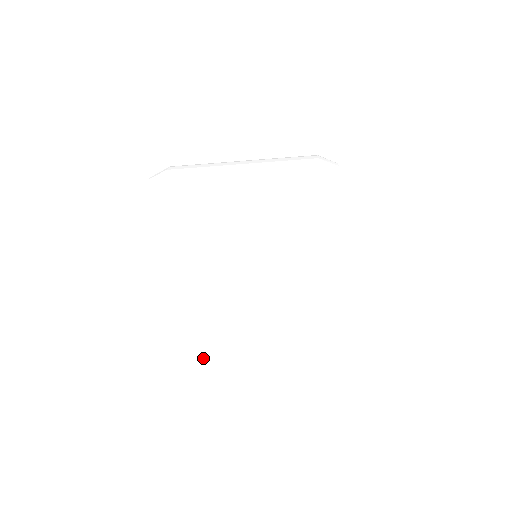
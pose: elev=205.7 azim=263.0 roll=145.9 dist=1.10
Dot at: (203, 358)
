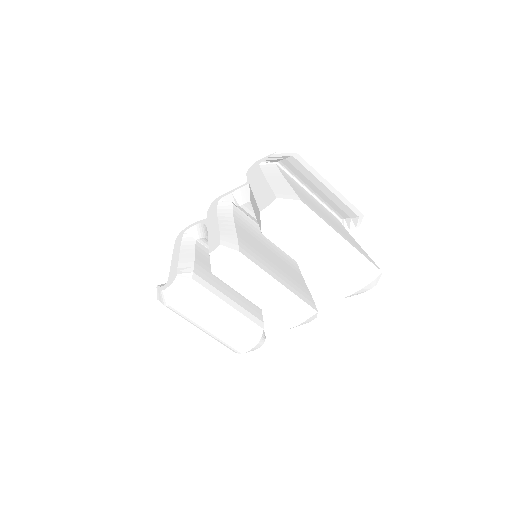
Dot at: (316, 209)
